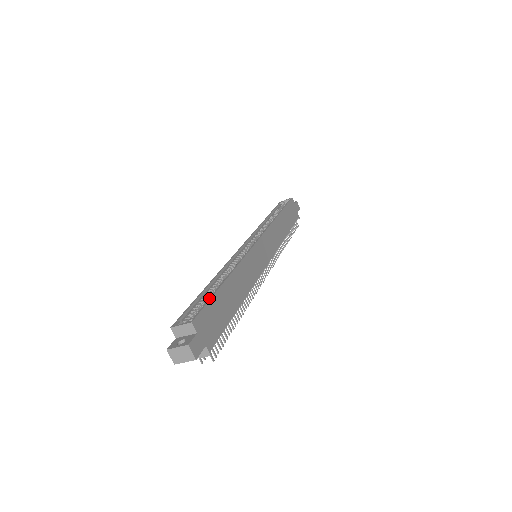
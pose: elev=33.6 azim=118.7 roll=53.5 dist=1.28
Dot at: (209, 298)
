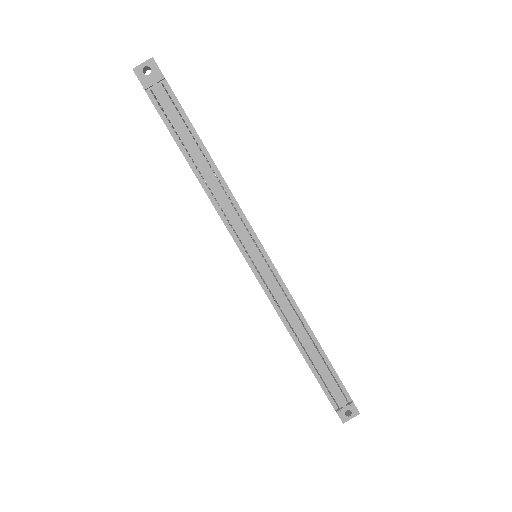
Dot at: occluded
